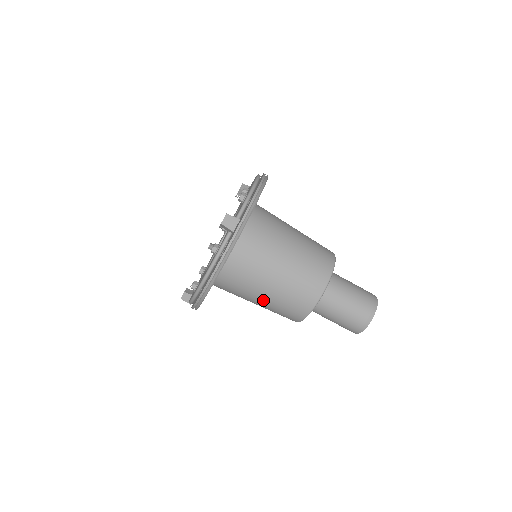
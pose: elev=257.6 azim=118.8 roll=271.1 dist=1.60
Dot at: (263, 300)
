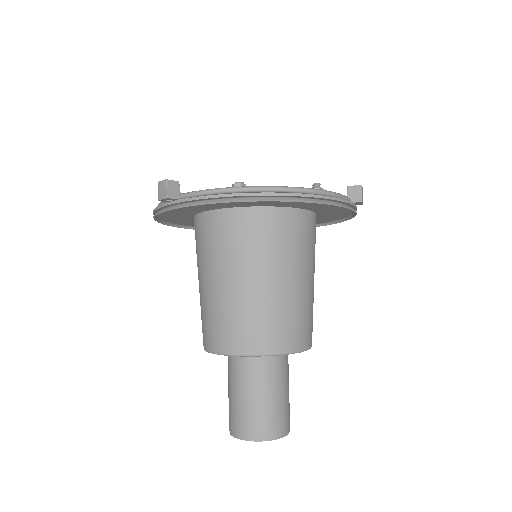
Dot at: (267, 287)
